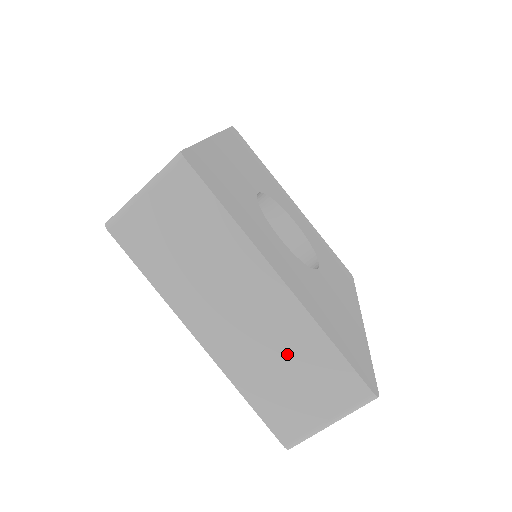
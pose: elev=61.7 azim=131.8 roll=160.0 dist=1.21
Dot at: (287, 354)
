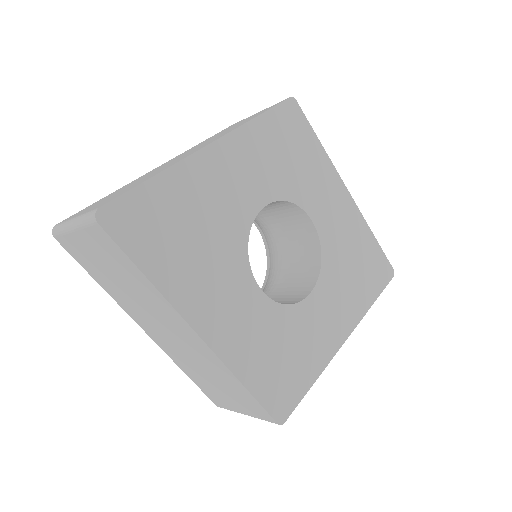
Dot at: occluded
